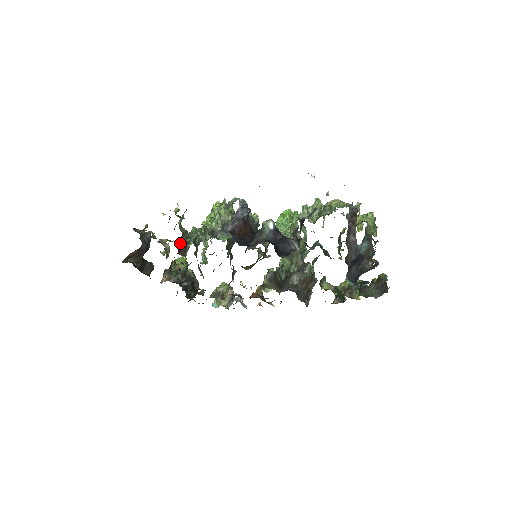
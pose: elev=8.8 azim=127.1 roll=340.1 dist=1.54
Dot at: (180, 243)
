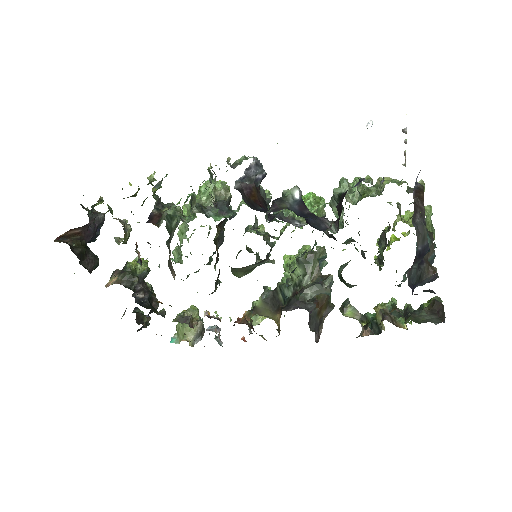
Dot at: (153, 210)
